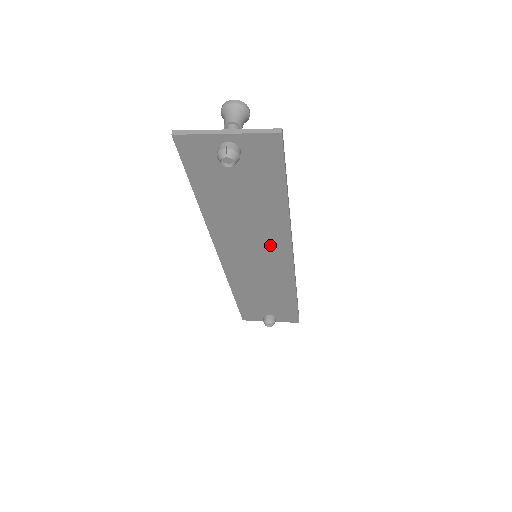
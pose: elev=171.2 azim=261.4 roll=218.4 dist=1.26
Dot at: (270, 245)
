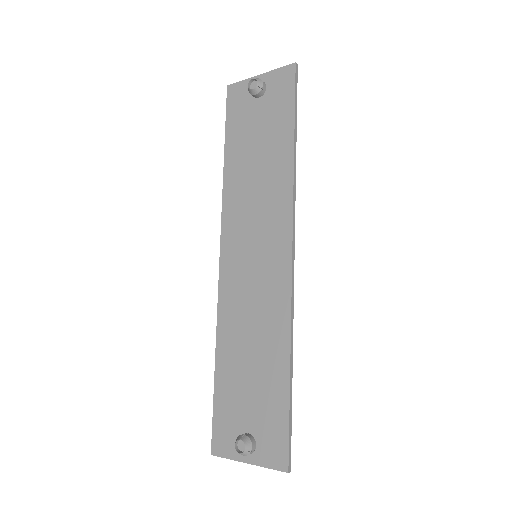
Dot at: (271, 224)
